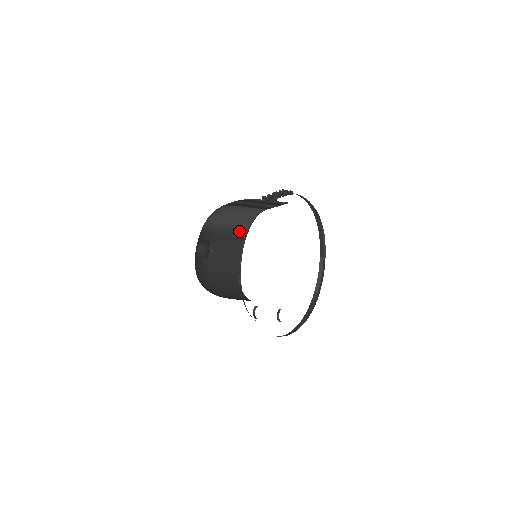
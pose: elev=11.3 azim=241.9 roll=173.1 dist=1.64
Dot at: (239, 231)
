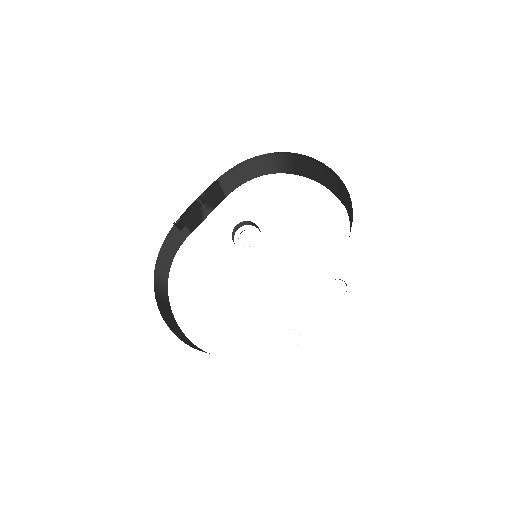
Dot at: (164, 291)
